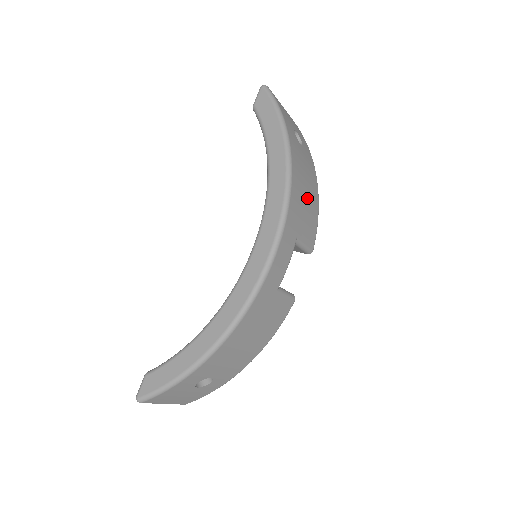
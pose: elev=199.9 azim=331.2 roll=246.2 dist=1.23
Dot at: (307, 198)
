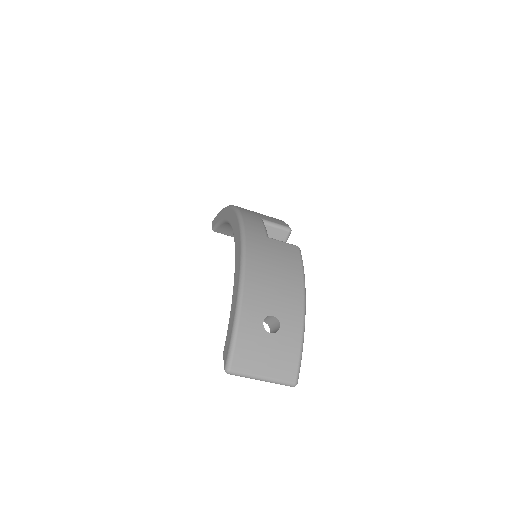
Dot at: occluded
